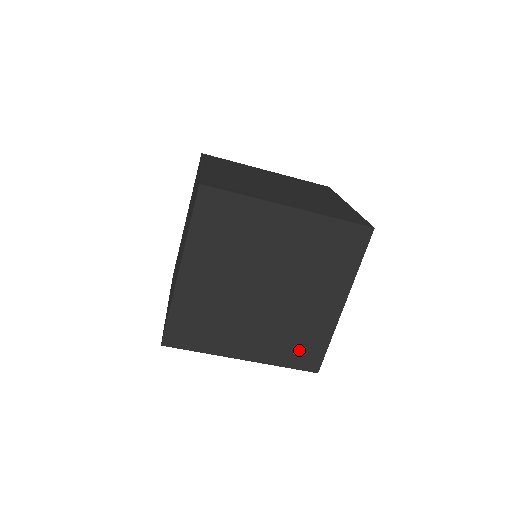
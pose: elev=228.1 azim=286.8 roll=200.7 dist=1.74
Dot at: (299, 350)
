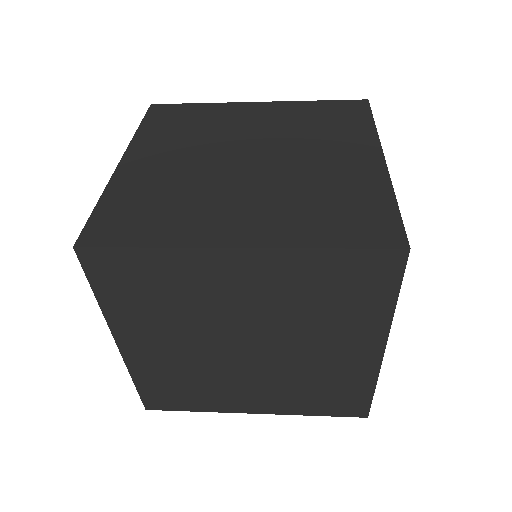
Dot at: (330, 400)
